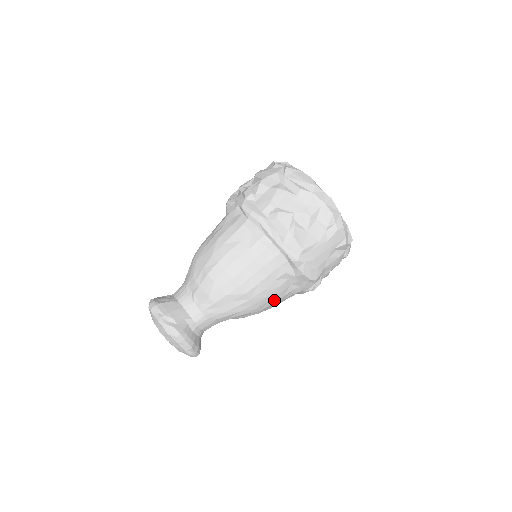
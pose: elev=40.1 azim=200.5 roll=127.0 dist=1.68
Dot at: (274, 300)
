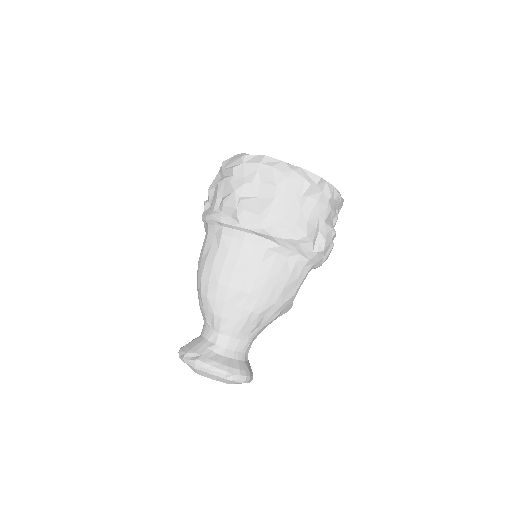
Dot at: (281, 282)
